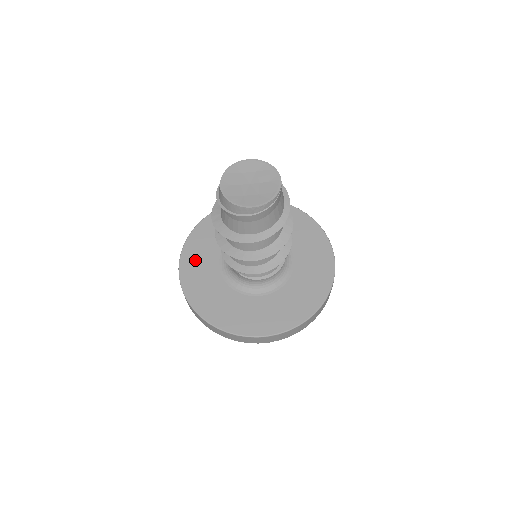
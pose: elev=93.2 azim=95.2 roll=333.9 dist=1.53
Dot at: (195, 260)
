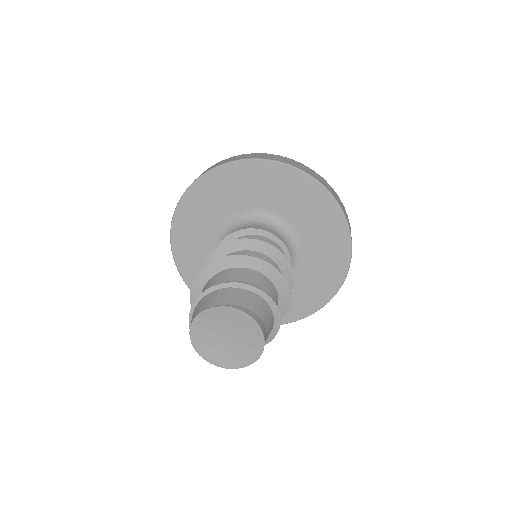
Dot at: (195, 213)
